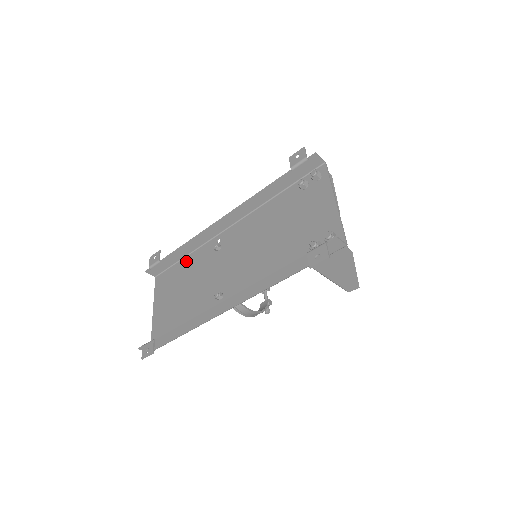
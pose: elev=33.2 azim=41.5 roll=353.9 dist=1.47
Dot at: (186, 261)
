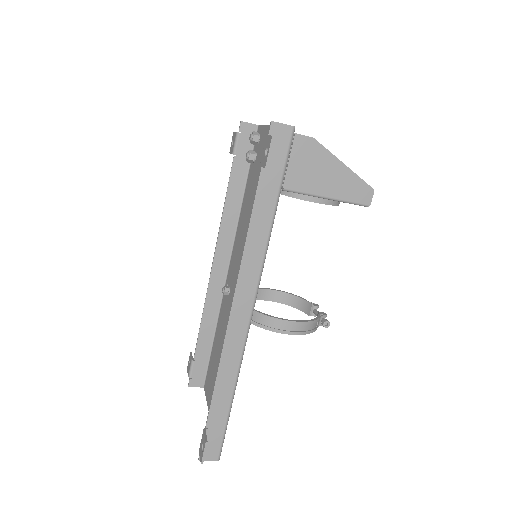
Dot at: (215, 338)
